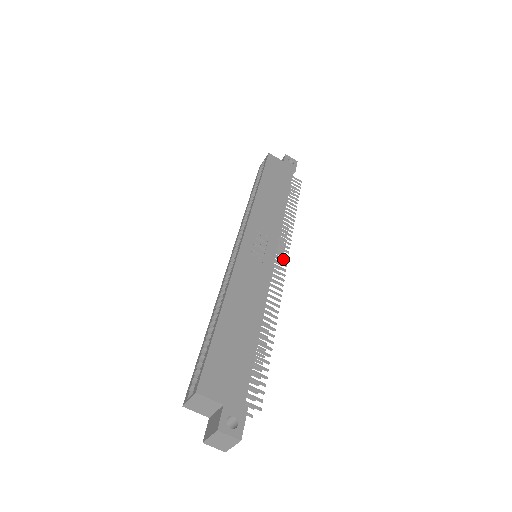
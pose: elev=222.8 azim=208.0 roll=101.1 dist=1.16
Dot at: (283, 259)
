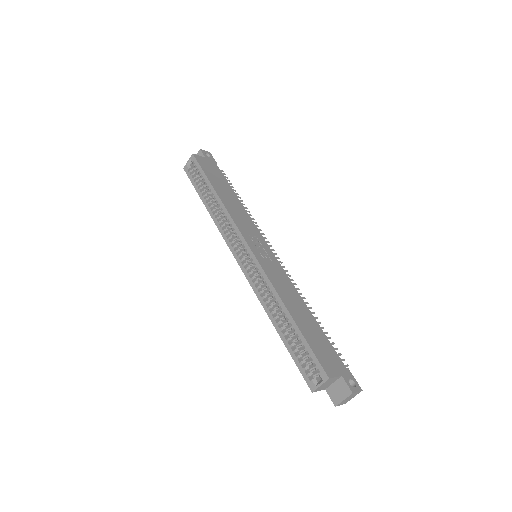
Dot at: (272, 250)
